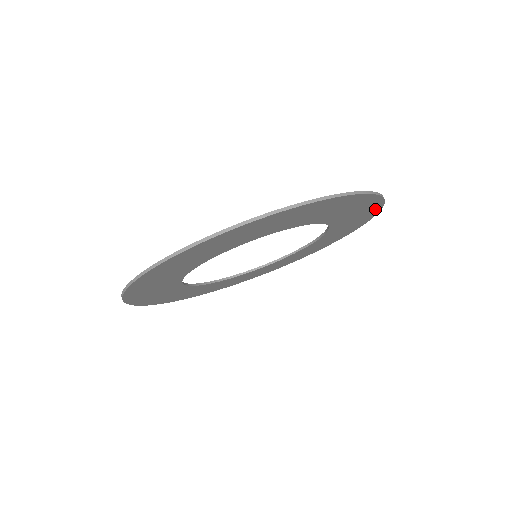
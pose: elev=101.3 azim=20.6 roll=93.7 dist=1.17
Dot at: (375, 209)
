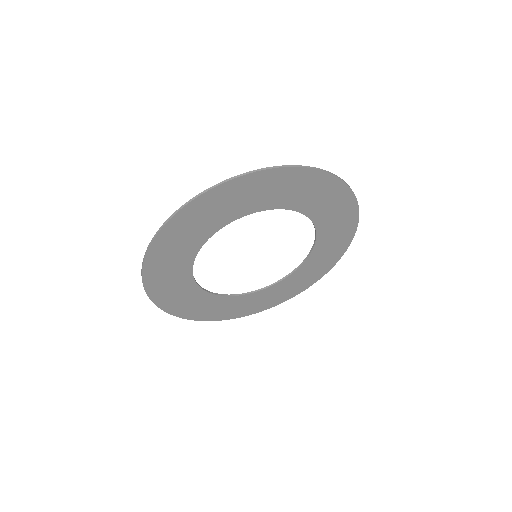
Dot at: (347, 239)
